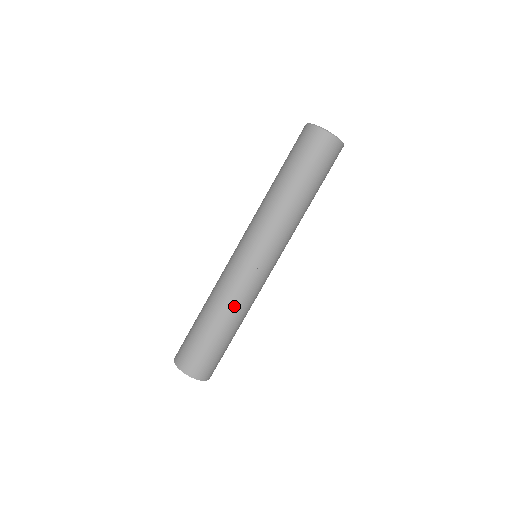
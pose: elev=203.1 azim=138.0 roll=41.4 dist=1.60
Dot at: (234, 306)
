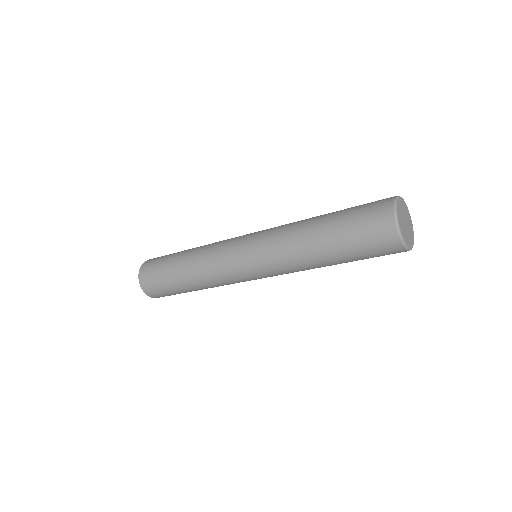
Dot at: occluded
